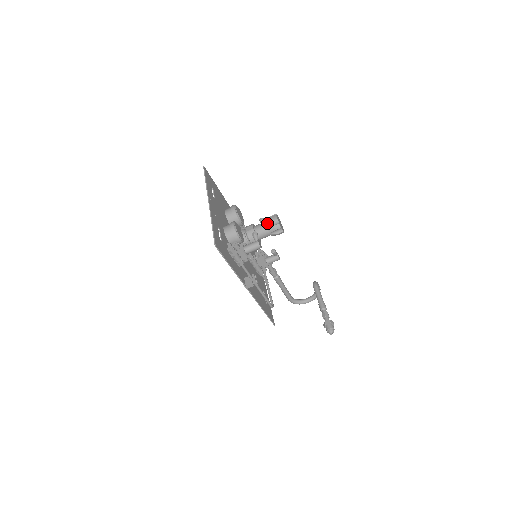
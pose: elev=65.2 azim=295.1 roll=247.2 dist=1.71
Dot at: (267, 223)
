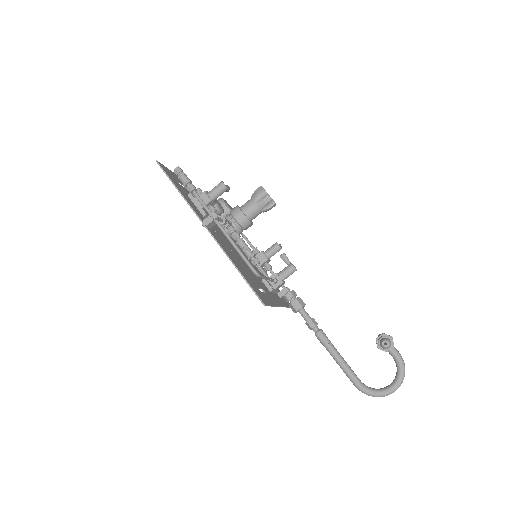
Dot at: (252, 195)
